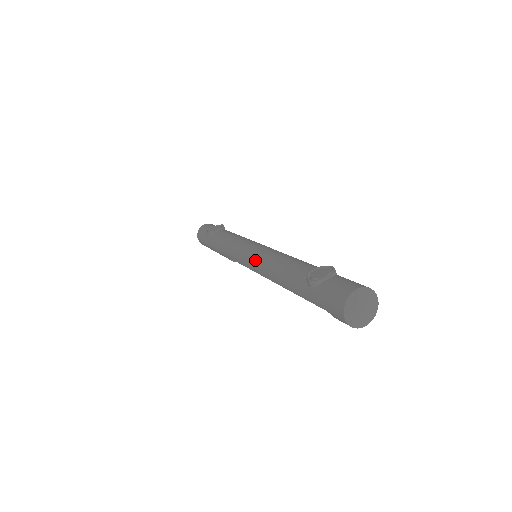
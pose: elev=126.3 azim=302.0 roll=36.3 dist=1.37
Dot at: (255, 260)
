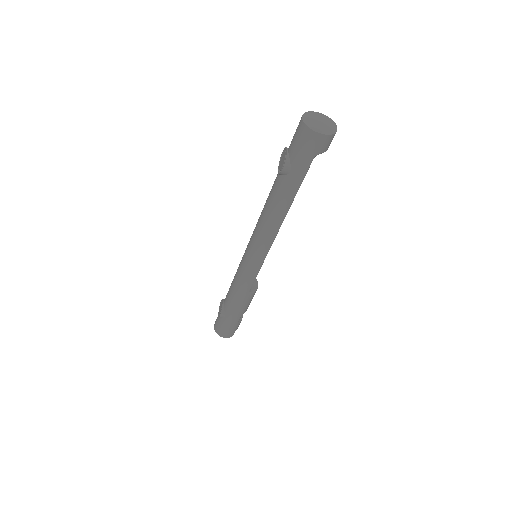
Dot at: (256, 247)
